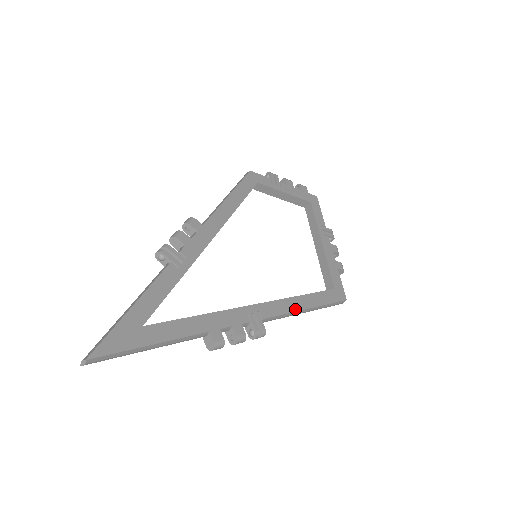
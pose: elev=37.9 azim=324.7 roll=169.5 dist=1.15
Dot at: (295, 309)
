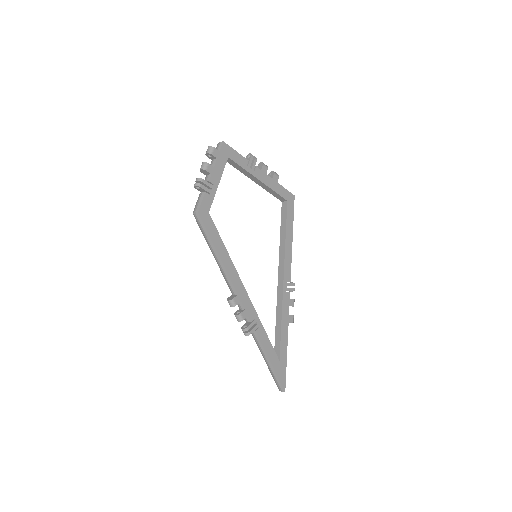
Dot at: (291, 251)
